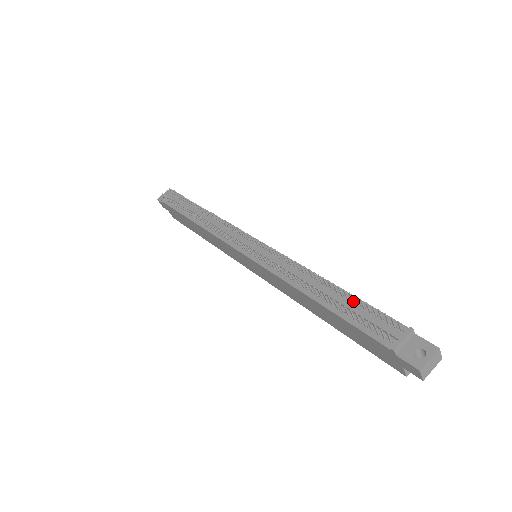
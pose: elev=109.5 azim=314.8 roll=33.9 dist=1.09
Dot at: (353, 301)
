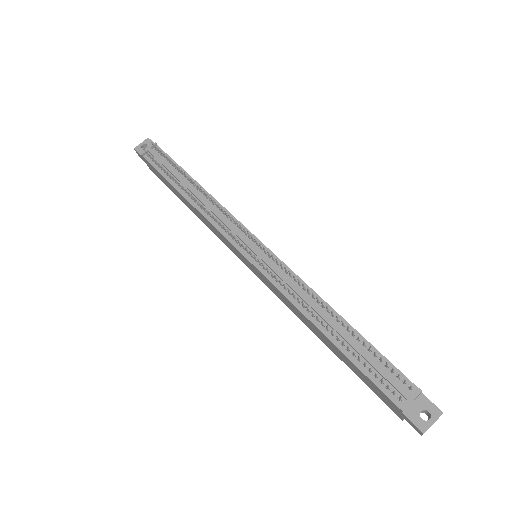
Dot at: (364, 345)
